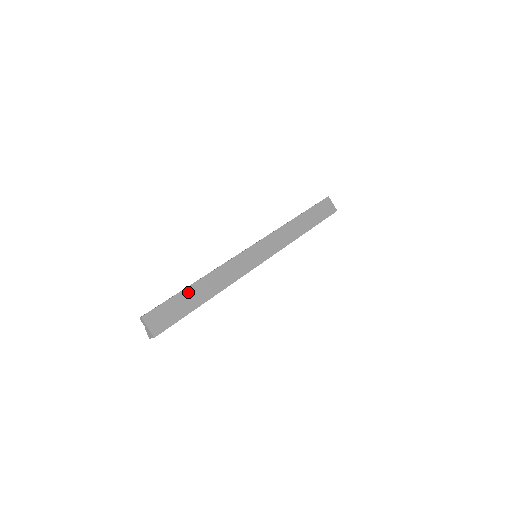
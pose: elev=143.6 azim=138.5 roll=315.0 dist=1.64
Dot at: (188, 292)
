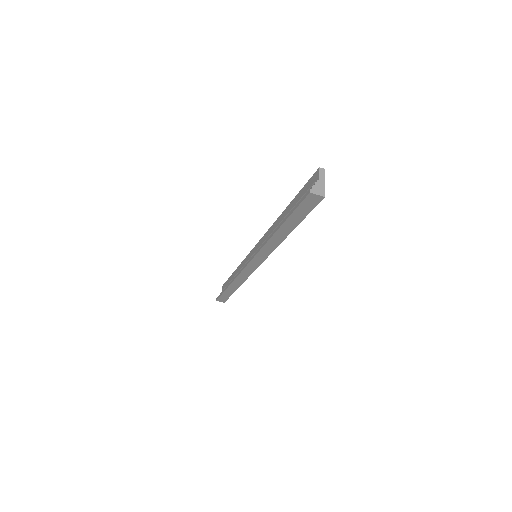
Dot at: occluded
